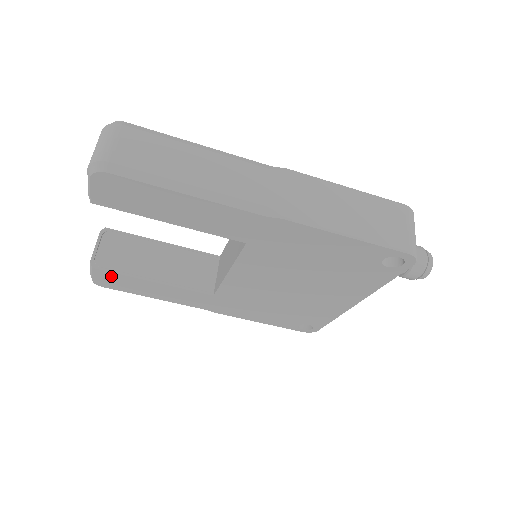
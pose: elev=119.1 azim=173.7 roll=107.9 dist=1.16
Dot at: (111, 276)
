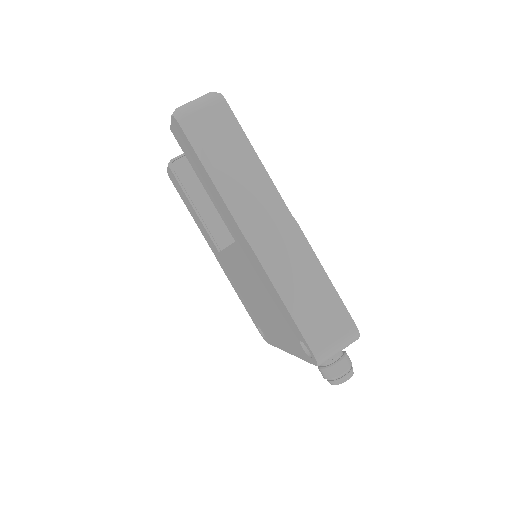
Dot at: (175, 180)
